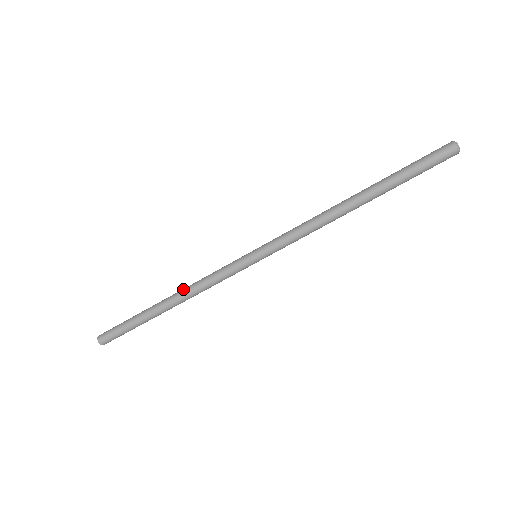
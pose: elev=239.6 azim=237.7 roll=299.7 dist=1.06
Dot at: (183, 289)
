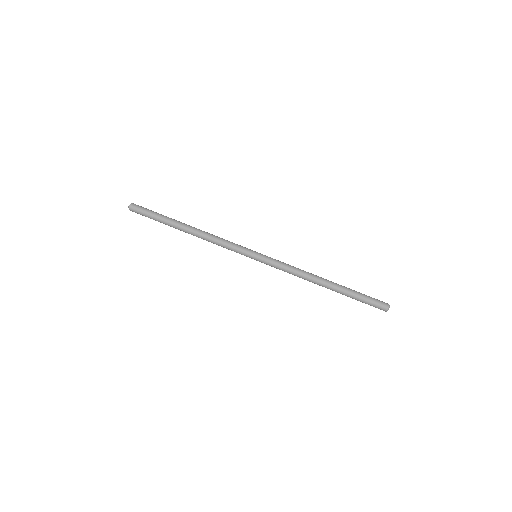
Dot at: (205, 232)
